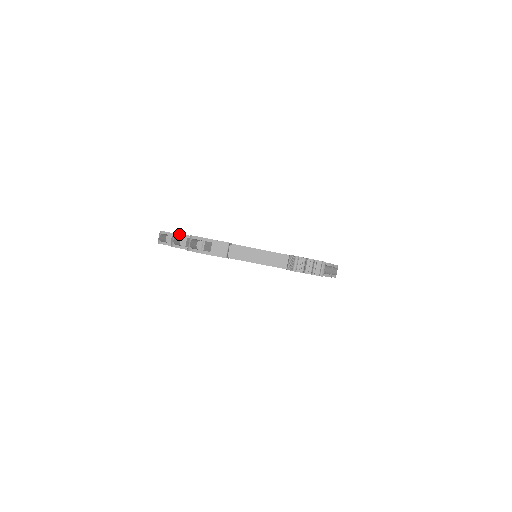
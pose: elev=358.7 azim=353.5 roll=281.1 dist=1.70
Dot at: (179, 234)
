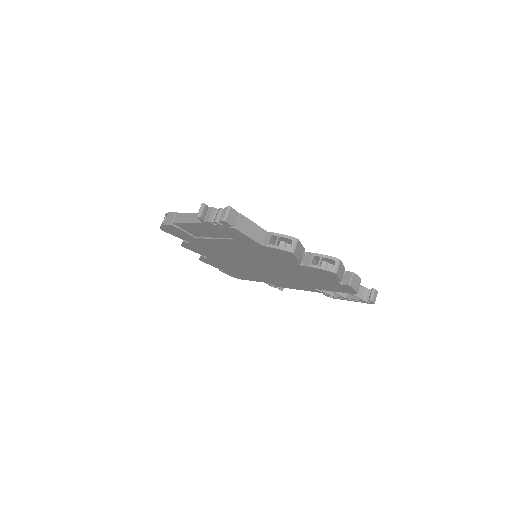
Dot at: occluded
